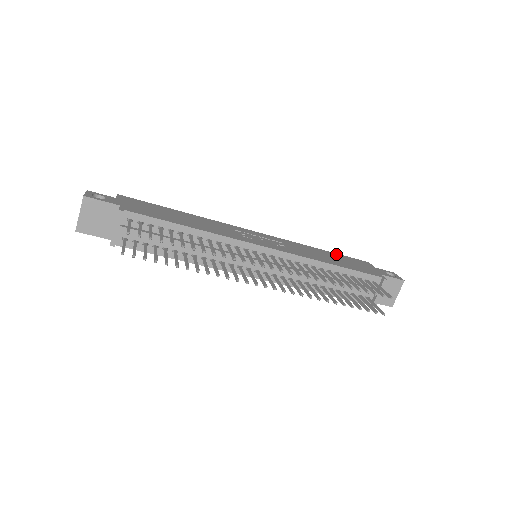
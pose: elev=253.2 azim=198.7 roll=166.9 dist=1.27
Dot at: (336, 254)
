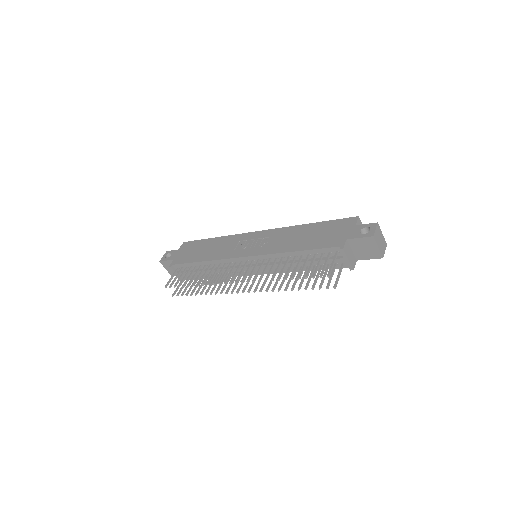
Dot at: (322, 223)
